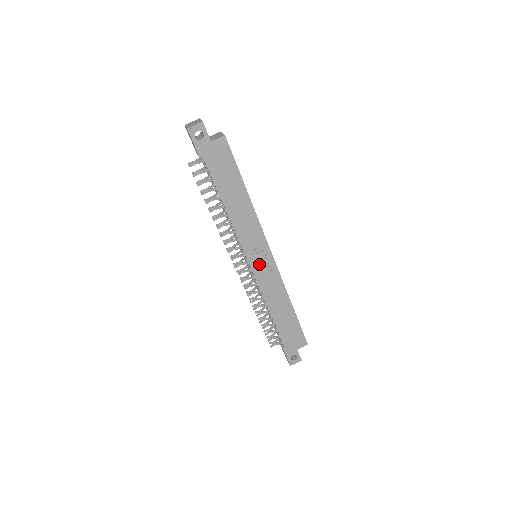
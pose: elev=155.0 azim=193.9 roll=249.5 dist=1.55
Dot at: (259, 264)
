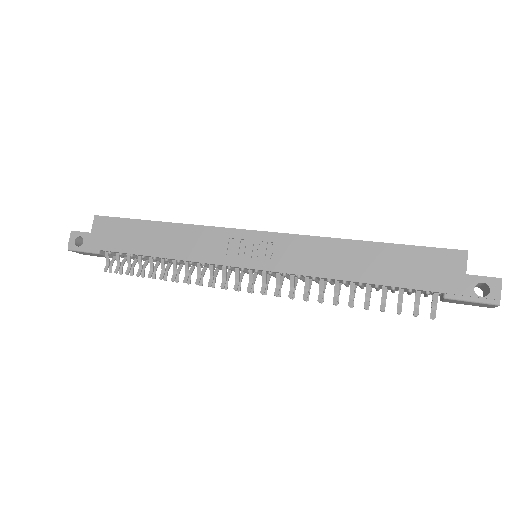
Dot at: (258, 256)
